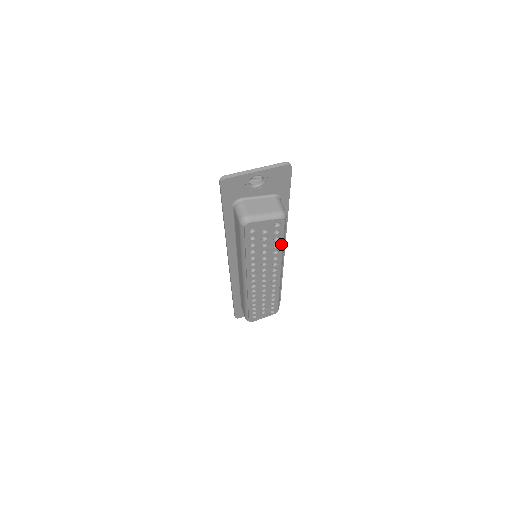
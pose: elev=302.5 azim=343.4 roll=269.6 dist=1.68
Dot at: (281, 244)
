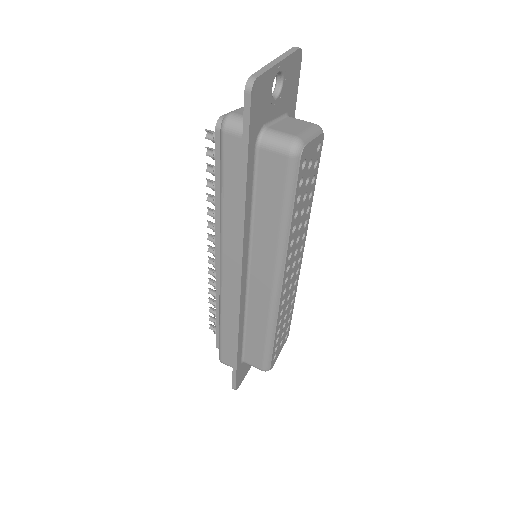
Dot at: (313, 191)
